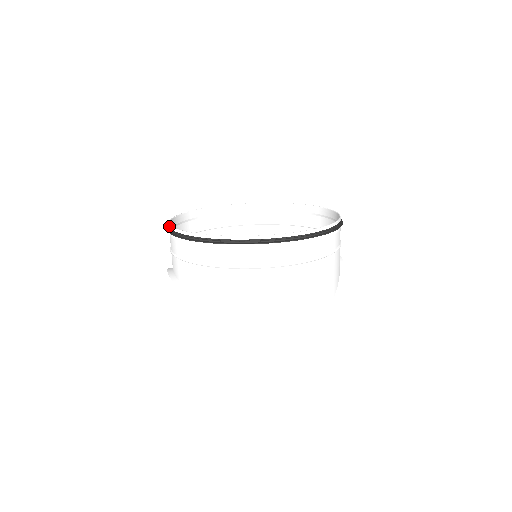
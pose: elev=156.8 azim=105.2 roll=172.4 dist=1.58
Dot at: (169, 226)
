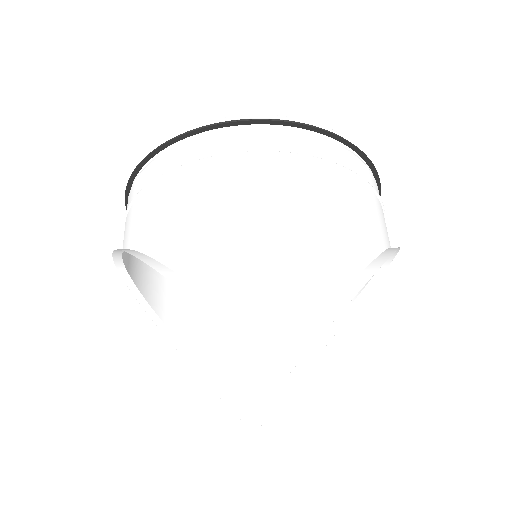
Dot at: occluded
